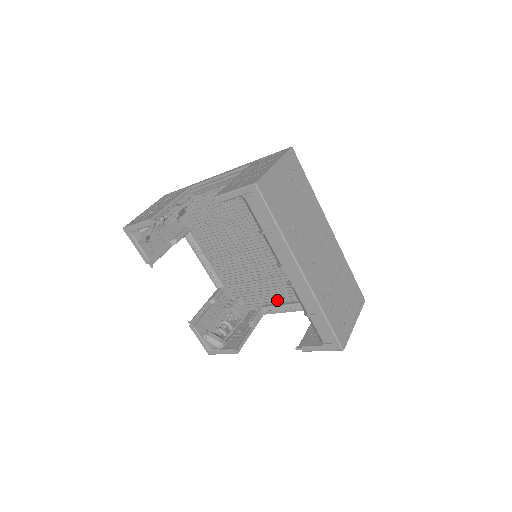
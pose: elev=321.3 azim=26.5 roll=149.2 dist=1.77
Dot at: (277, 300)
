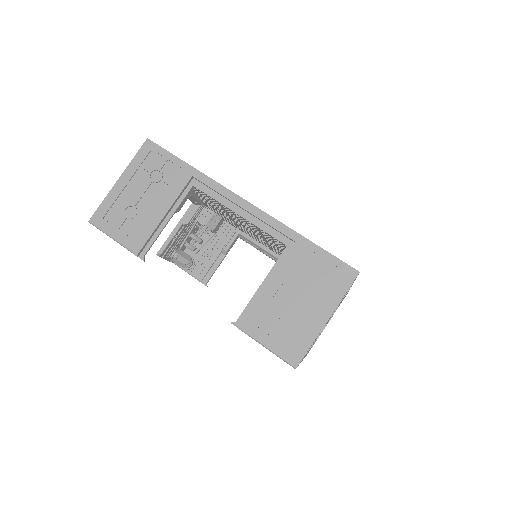
Dot at: occluded
